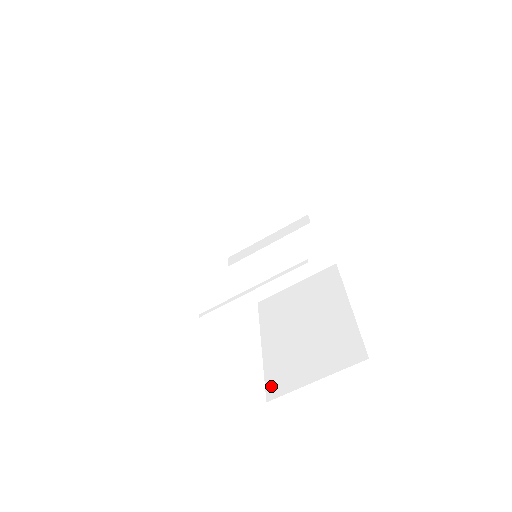
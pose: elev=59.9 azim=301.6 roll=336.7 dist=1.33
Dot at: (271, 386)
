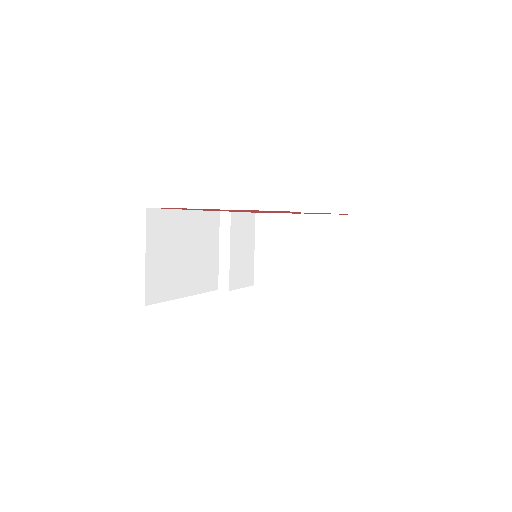
Dot at: (337, 290)
